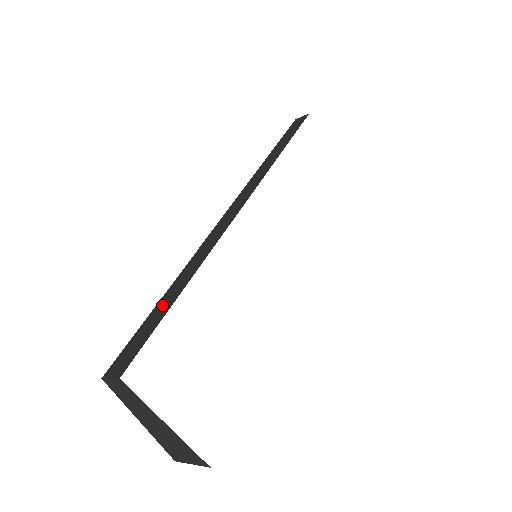
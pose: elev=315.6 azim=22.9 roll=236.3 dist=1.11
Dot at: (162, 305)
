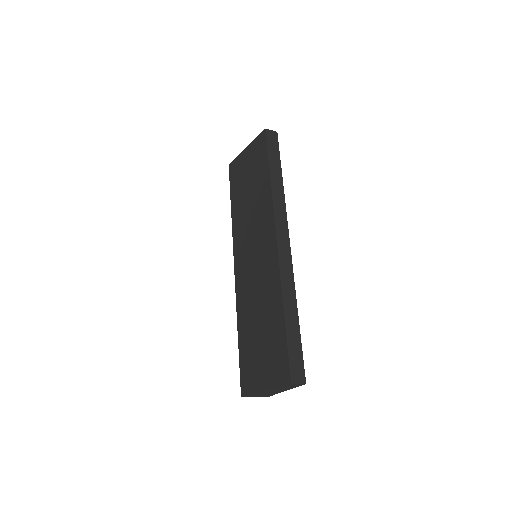
Dot at: (292, 330)
